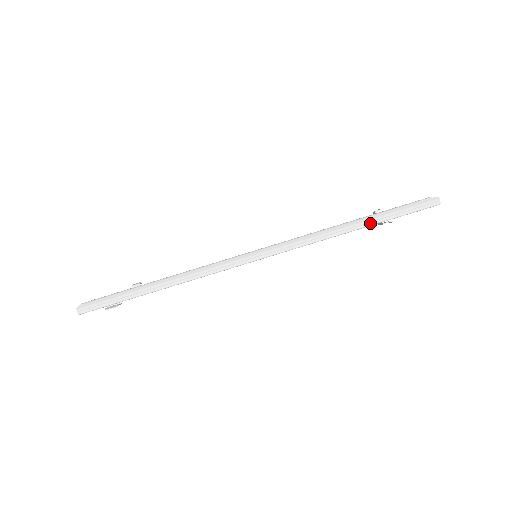
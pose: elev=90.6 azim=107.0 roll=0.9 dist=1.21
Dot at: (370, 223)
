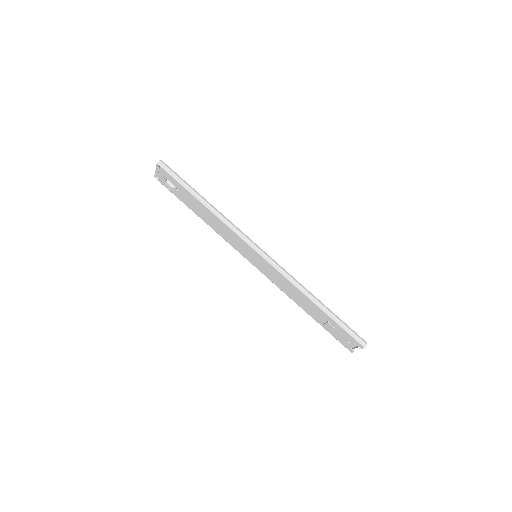
Dot at: (325, 310)
